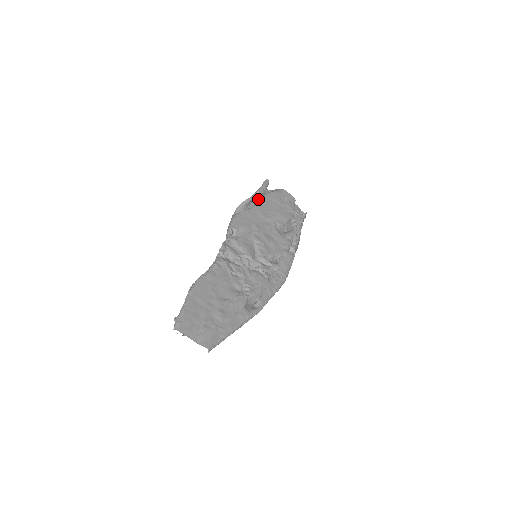
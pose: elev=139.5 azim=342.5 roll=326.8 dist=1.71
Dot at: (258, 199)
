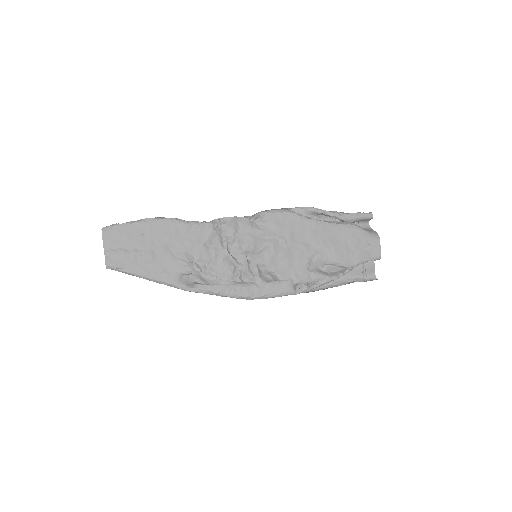
Dot at: (338, 220)
